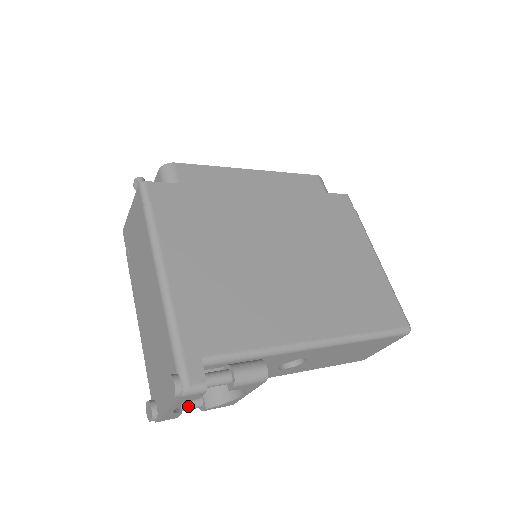
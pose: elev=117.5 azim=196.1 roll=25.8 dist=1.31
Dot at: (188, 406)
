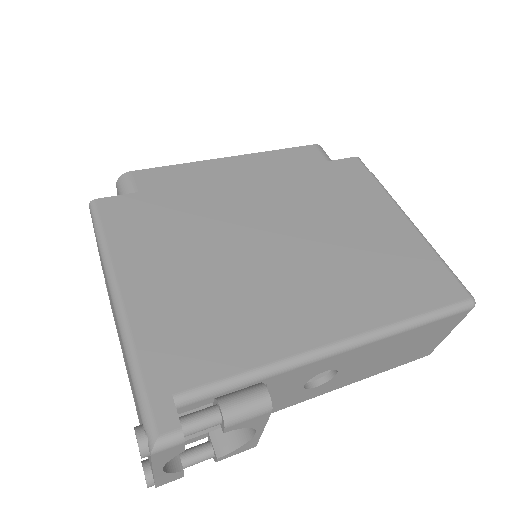
Dot at: (194, 459)
